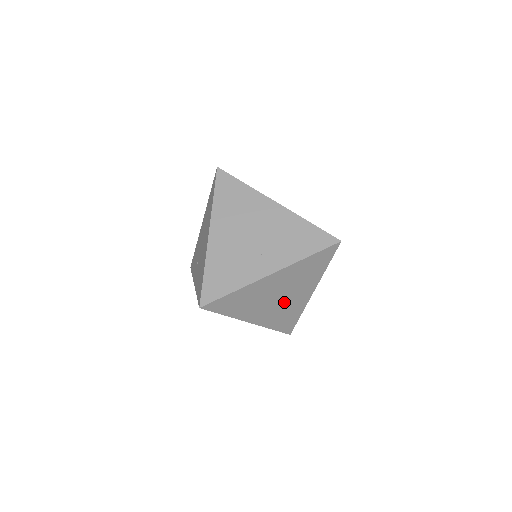
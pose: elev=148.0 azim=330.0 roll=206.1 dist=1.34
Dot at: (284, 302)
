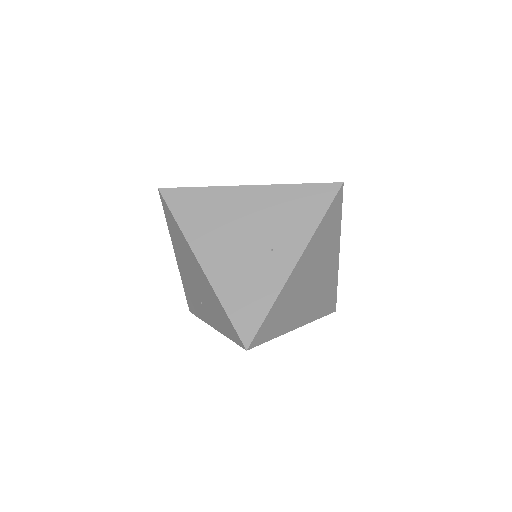
Dot at: (319, 284)
